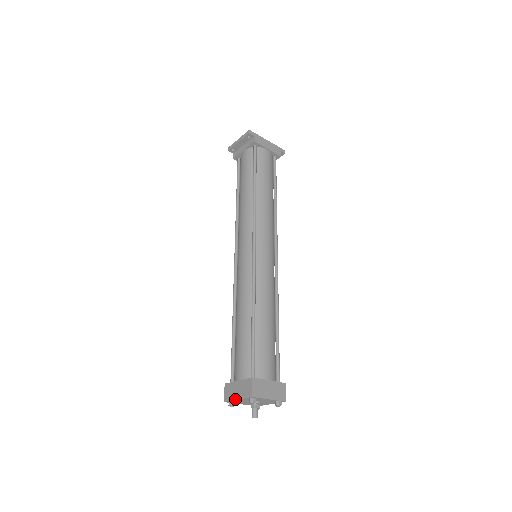
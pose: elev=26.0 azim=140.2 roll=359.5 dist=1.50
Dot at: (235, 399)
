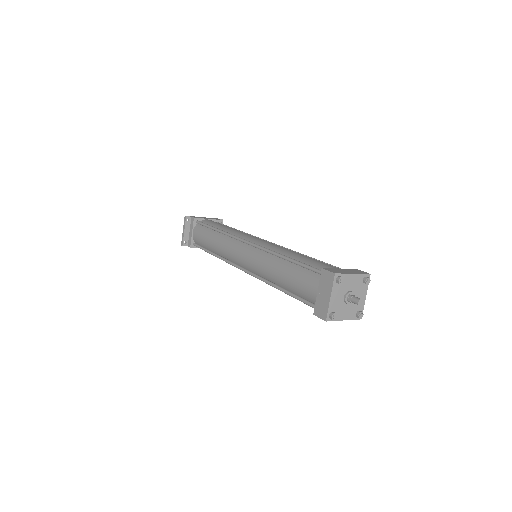
Dot at: (329, 301)
